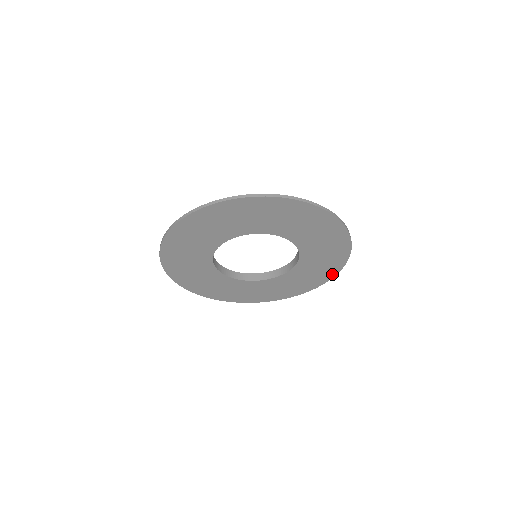
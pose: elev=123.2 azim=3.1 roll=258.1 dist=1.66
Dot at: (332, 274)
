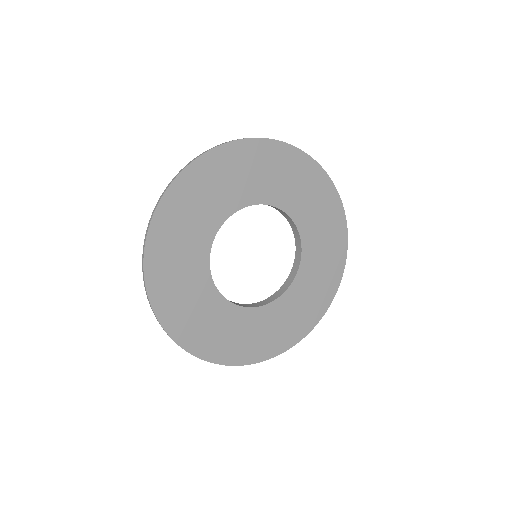
Dot at: (335, 286)
